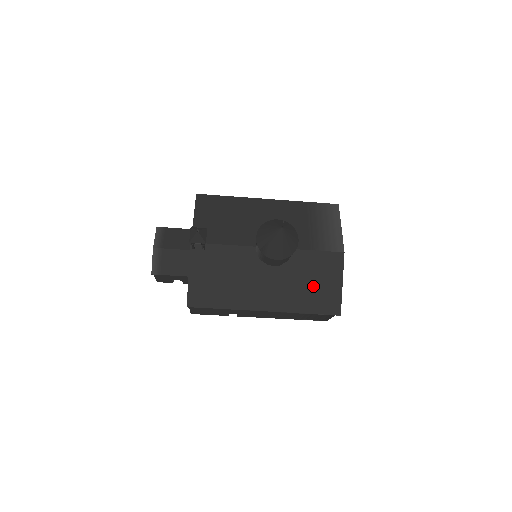
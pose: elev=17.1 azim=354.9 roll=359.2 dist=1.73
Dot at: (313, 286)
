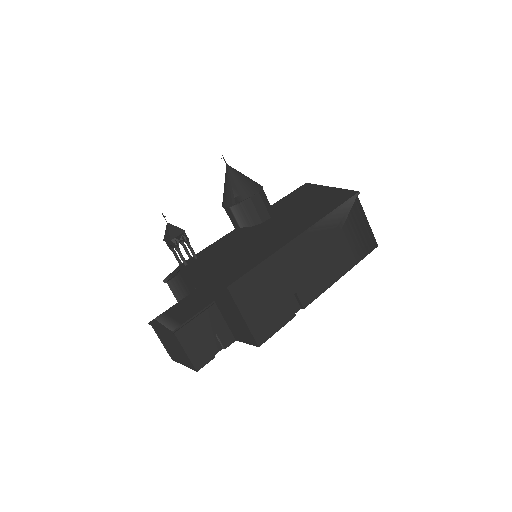
Dot at: (313, 202)
